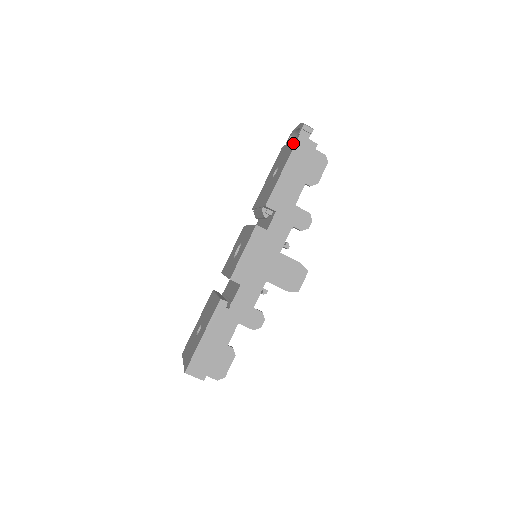
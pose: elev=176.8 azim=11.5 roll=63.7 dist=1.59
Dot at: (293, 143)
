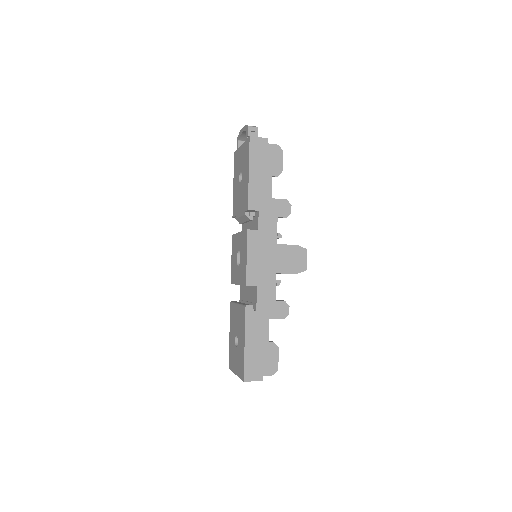
Dot at: (246, 146)
